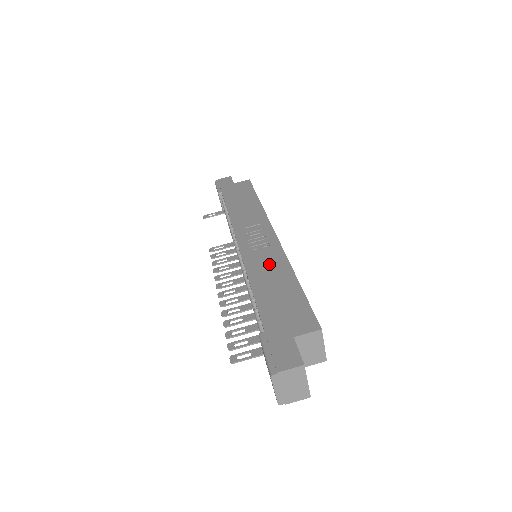
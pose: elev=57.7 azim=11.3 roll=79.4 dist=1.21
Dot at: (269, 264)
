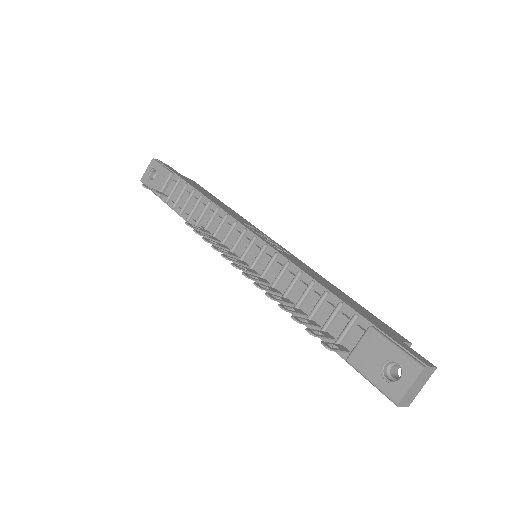
Dot at: (307, 268)
